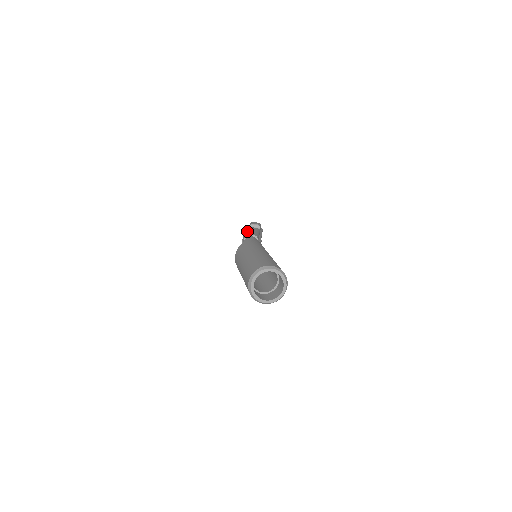
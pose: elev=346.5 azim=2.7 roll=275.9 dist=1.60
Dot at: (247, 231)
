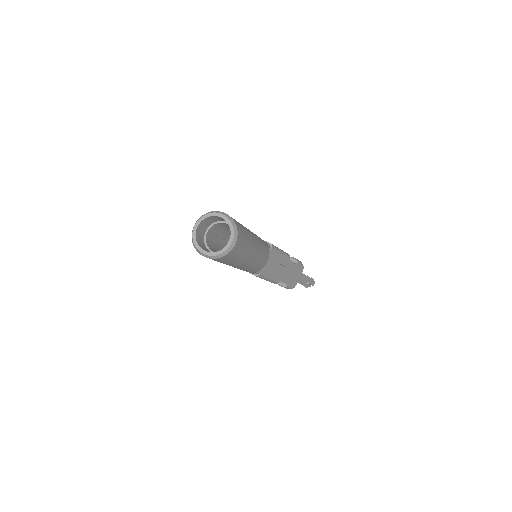
Dot at: occluded
